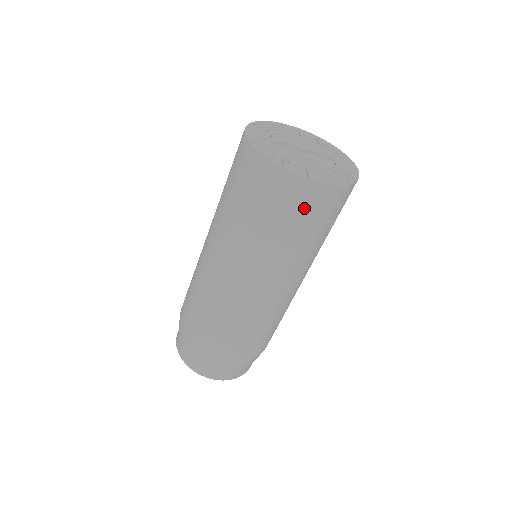
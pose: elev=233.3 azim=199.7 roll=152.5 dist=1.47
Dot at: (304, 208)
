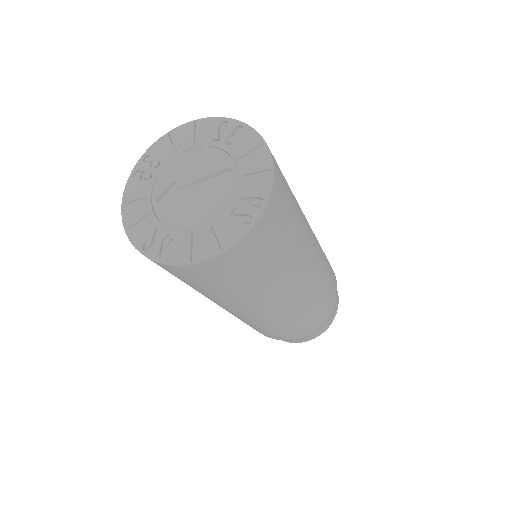
Dot at: (220, 275)
